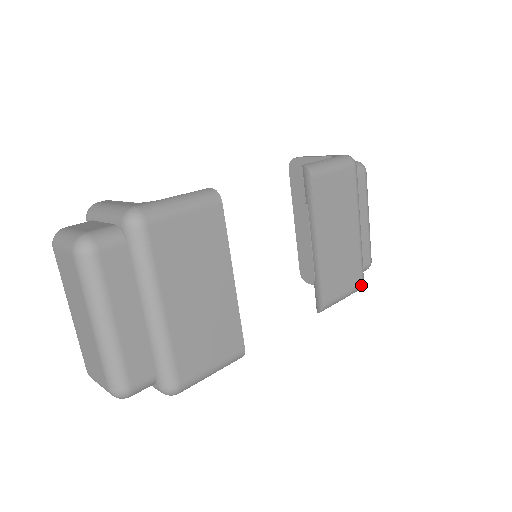
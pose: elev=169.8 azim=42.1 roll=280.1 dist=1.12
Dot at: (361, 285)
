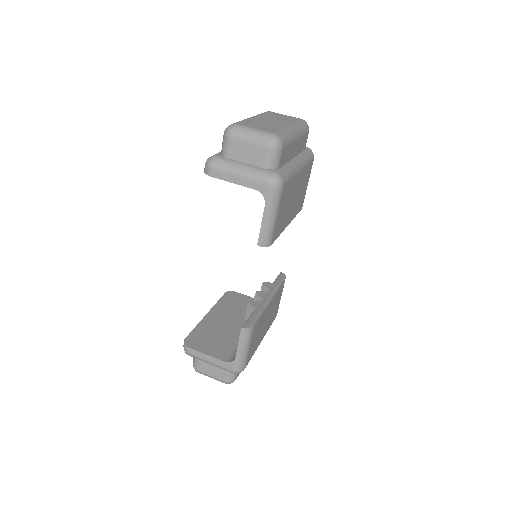
Dot at: (313, 160)
